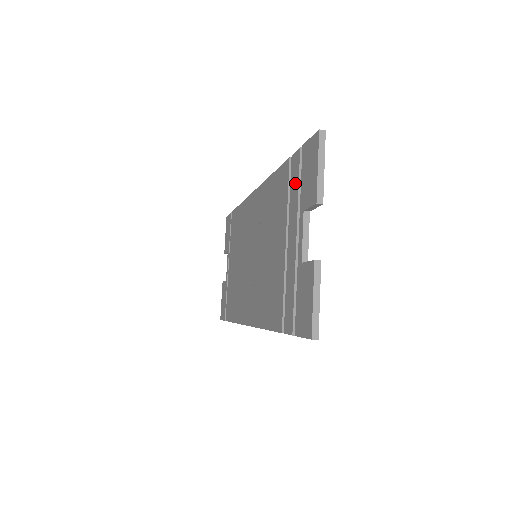
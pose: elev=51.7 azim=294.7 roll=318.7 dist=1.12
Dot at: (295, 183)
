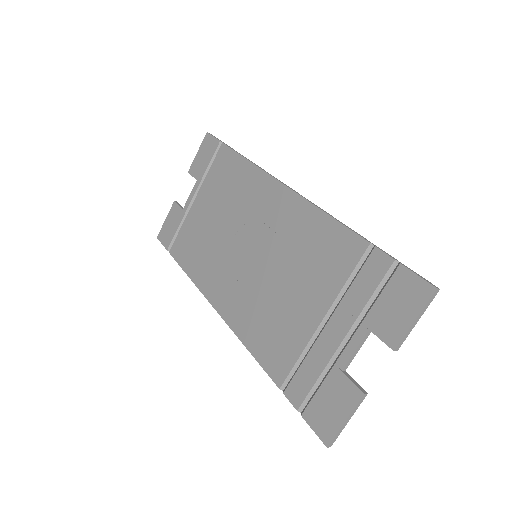
Dot at: (368, 285)
